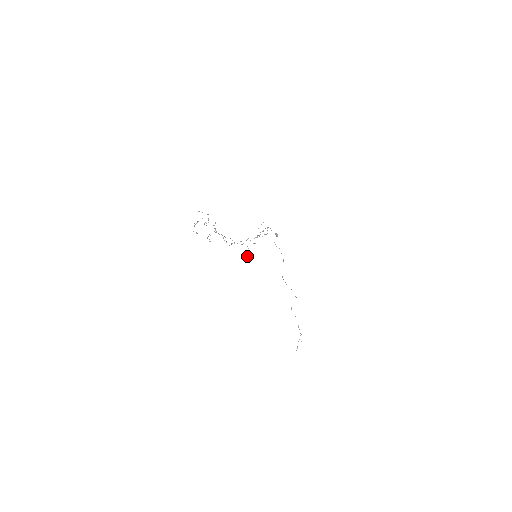
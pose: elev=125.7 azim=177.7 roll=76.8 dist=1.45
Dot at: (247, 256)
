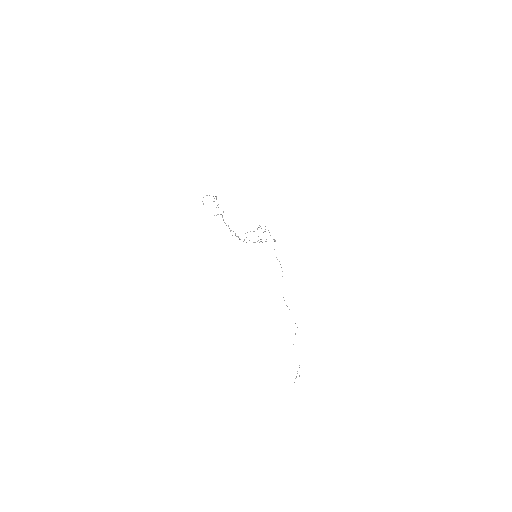
Dot at: occluded
